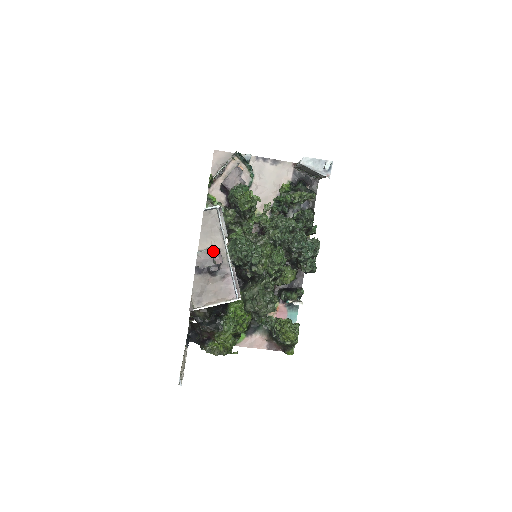
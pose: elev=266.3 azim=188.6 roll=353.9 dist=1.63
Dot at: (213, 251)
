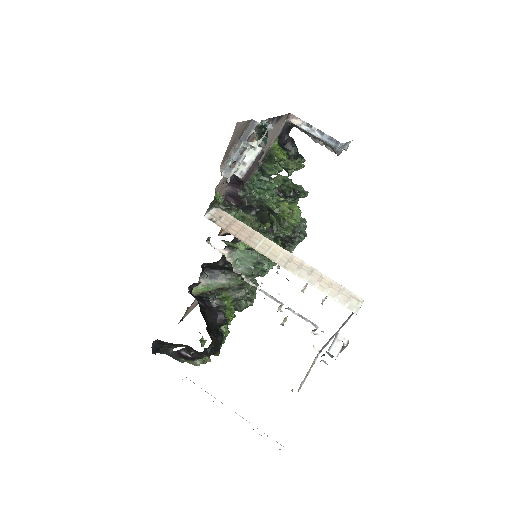
Dot at: (346, 346)
